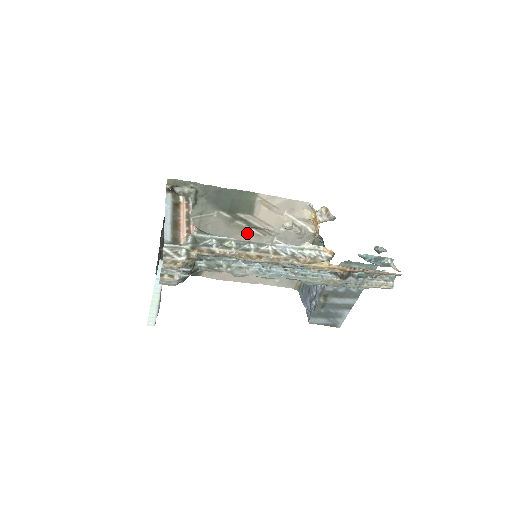
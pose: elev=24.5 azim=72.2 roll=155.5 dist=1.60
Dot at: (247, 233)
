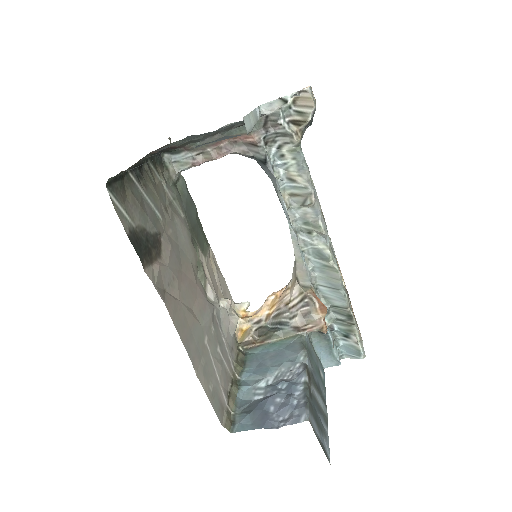
Dot at: (196, 274)
